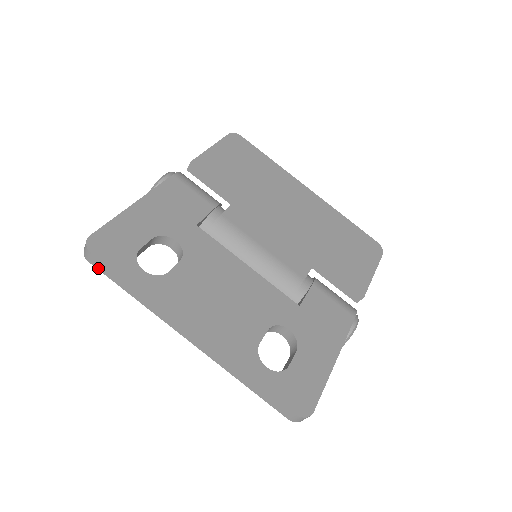
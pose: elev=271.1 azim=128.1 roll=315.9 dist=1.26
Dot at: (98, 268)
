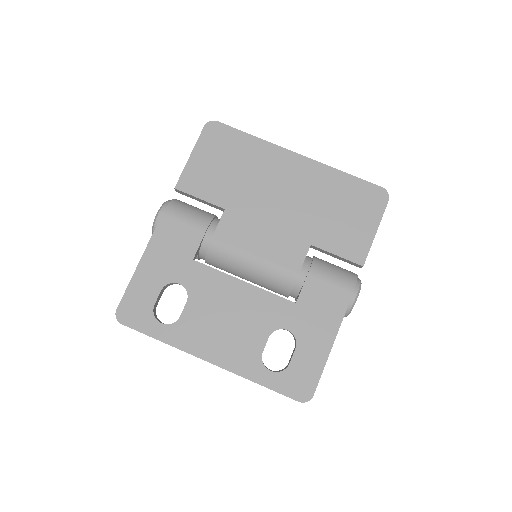
Dot at: occluded
